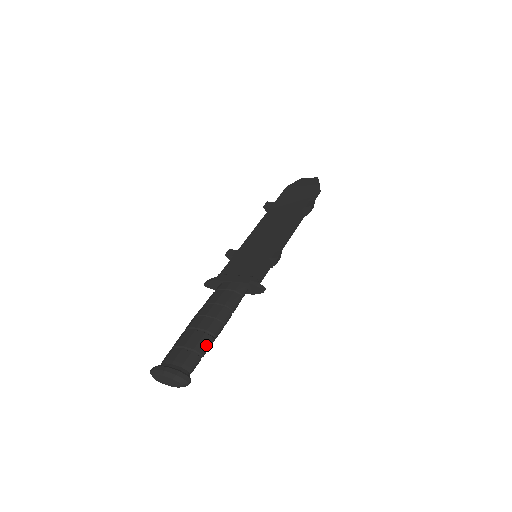
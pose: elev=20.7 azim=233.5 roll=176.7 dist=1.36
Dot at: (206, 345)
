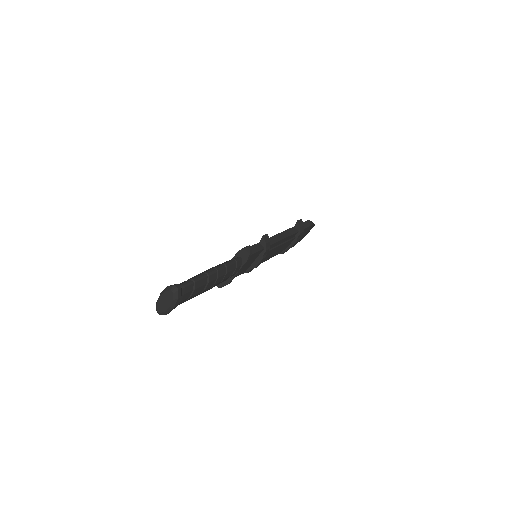
Dot at: (197, 276)
